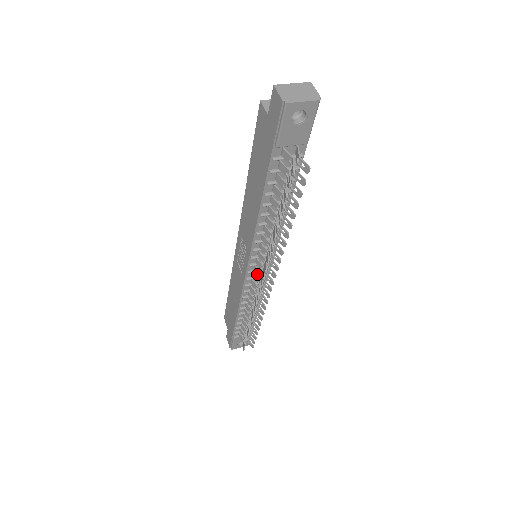
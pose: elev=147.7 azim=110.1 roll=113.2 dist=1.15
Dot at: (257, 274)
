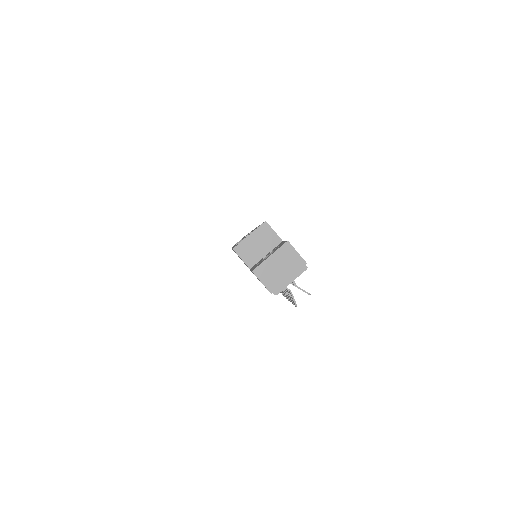
Dot at: occluded
